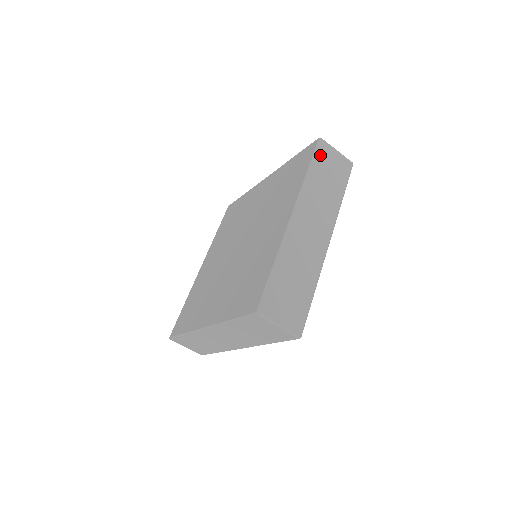
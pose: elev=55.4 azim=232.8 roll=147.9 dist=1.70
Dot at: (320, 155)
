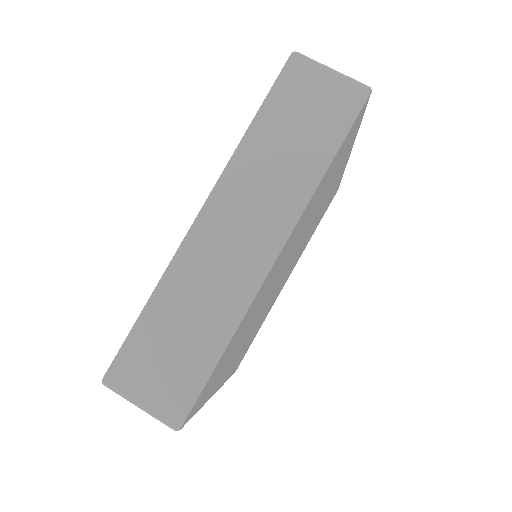
Dot at: occluded
